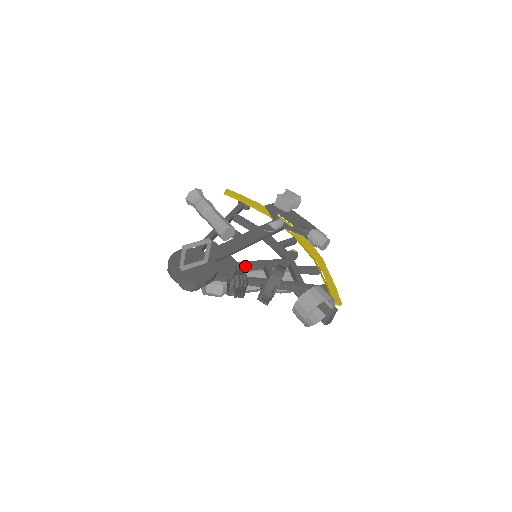
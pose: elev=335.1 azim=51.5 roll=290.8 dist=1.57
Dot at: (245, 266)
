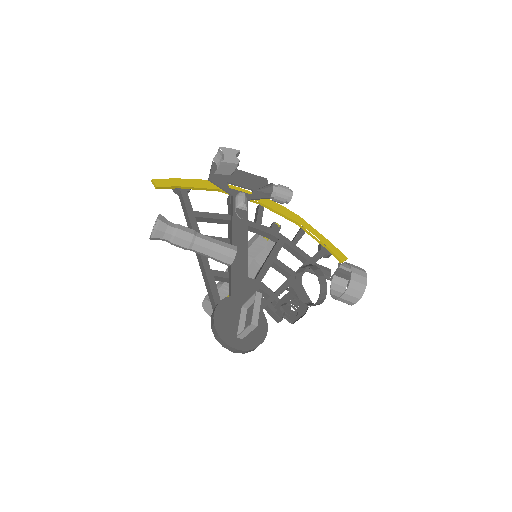
Dot at: occluded
